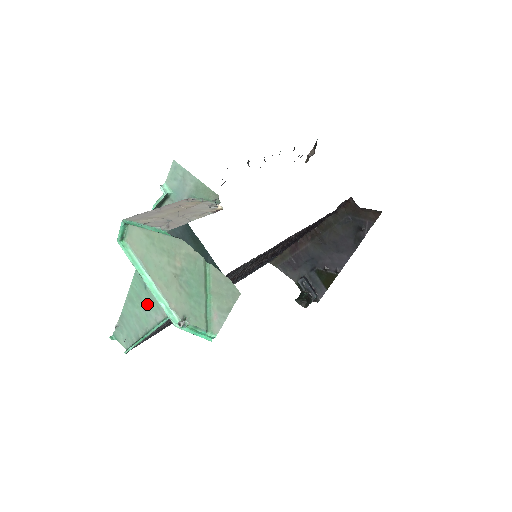
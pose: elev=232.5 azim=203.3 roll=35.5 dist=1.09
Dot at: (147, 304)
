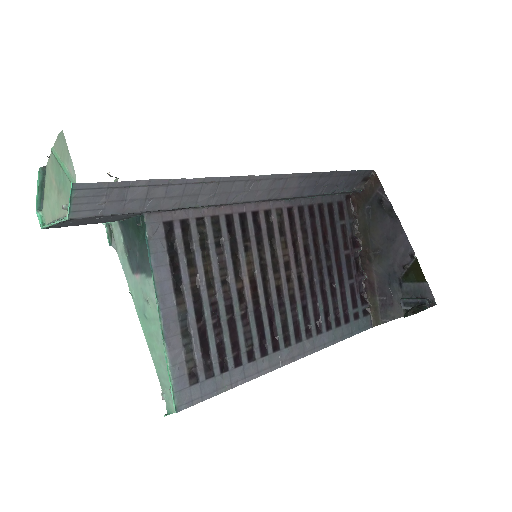
Dot at: (155, 331)
